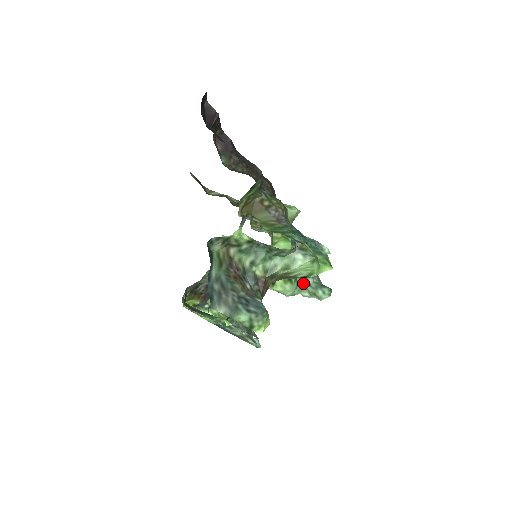
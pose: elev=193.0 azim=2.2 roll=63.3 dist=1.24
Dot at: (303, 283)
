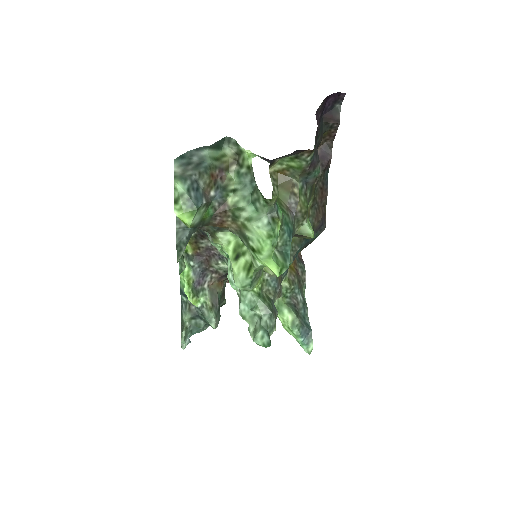
Dot at: (259, 312)
